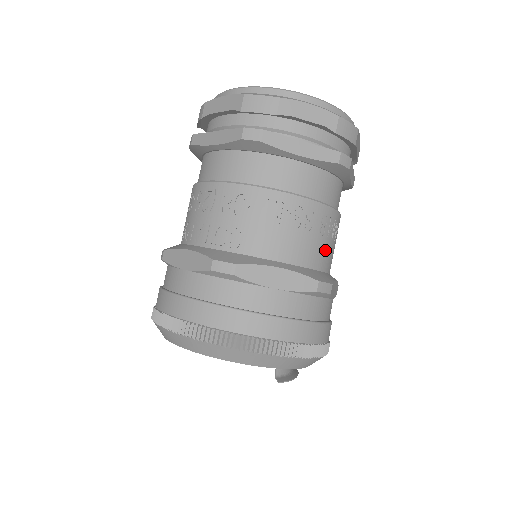
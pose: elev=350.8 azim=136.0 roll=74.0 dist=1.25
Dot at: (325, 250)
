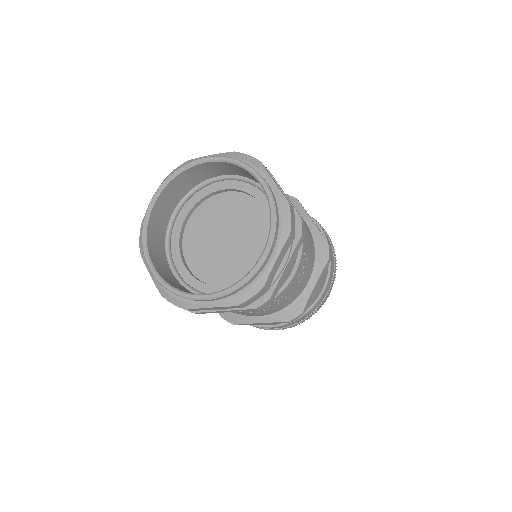
Dot at: (290, 297)
